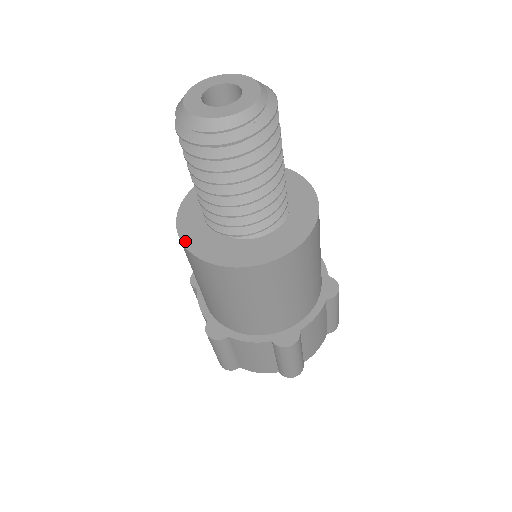
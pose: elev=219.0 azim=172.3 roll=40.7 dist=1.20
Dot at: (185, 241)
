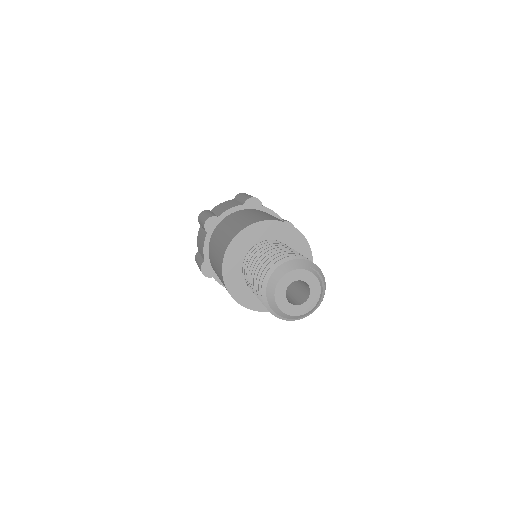
Dot at: (224, 274)
